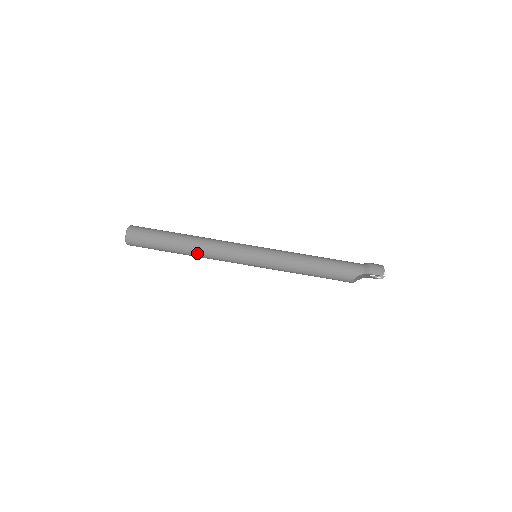
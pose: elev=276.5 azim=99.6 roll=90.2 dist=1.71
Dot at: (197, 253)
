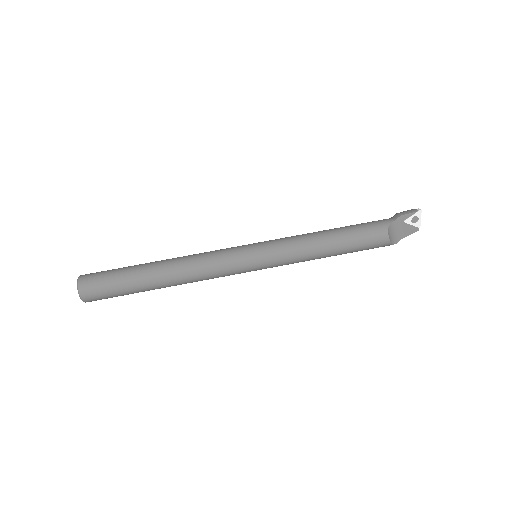
Dot at: (178, 270)
